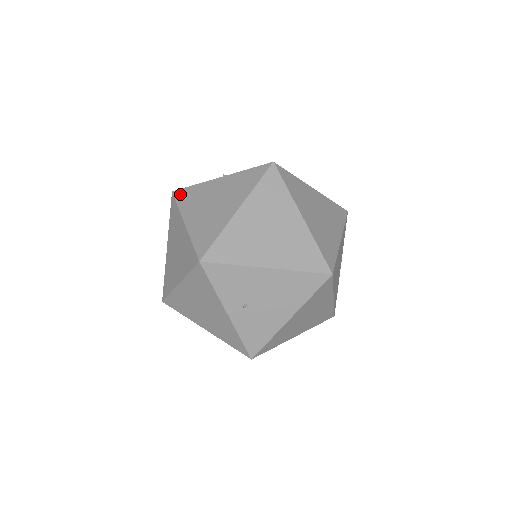
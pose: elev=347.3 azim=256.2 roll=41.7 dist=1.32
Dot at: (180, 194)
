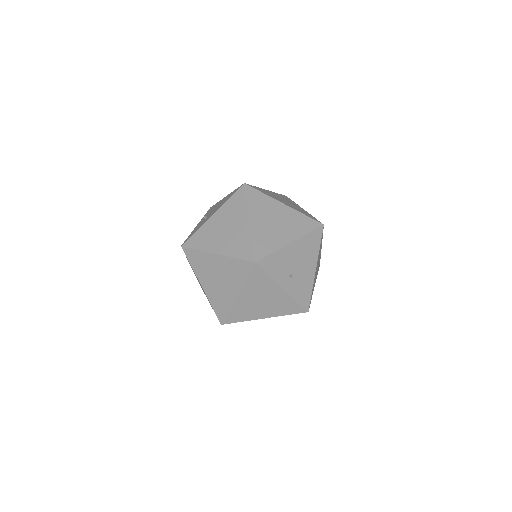
Dot at: (191, 243)
